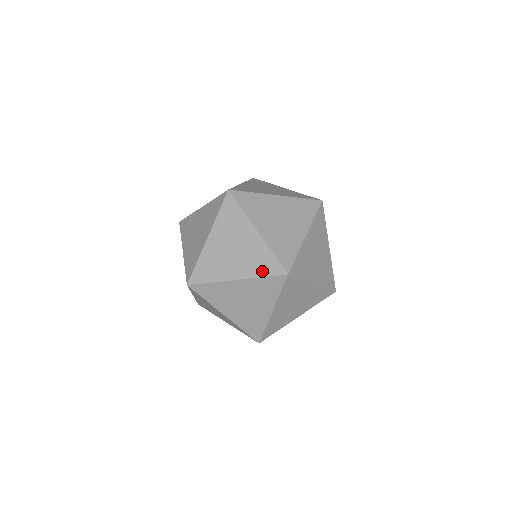
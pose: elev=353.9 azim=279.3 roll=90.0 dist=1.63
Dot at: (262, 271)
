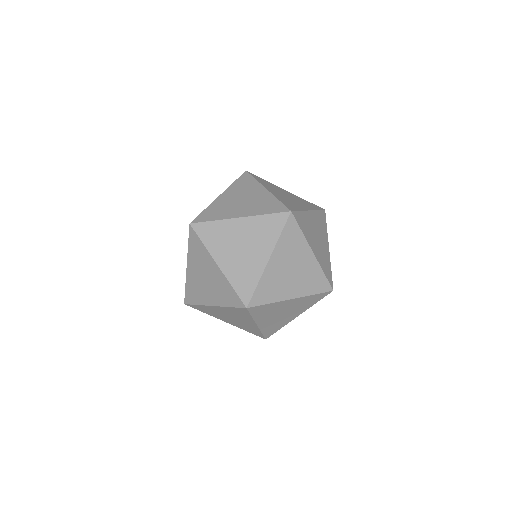
Dot at: (266, 211)
